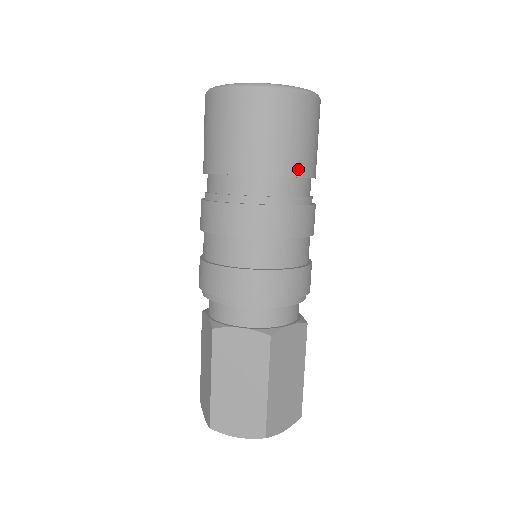
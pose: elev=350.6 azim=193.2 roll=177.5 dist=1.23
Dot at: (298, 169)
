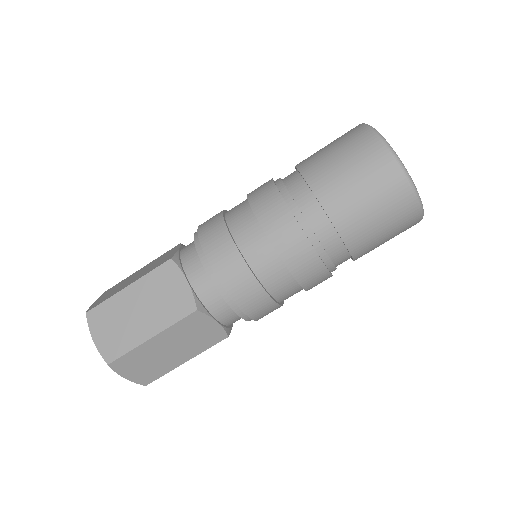
Dot at: (351, 239)
